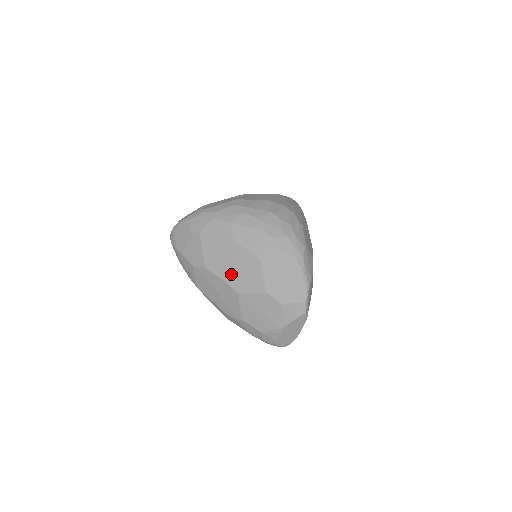
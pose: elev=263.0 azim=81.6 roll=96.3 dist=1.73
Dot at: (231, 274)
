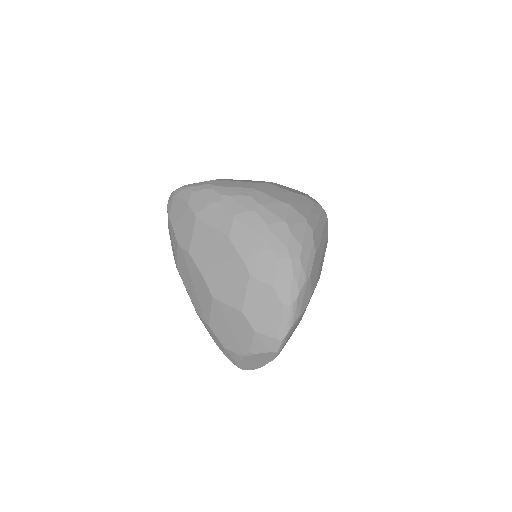
Dot at: (213, 273)
